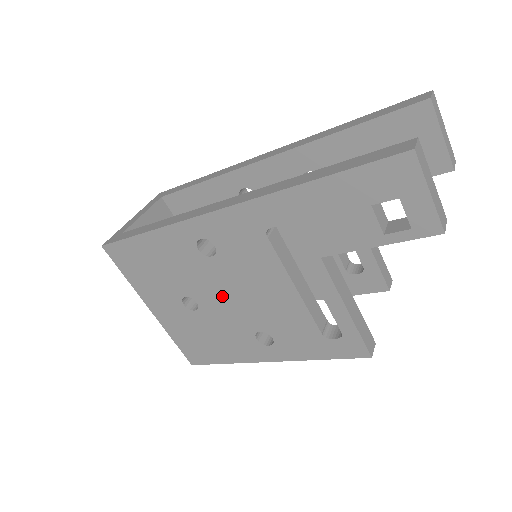
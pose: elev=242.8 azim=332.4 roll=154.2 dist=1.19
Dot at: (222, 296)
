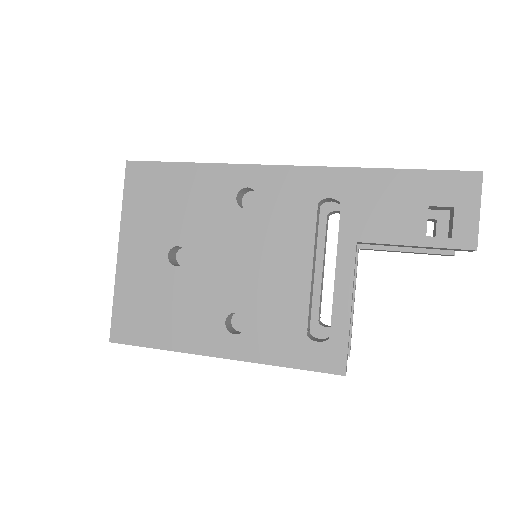
Dot at: (223, 256)
